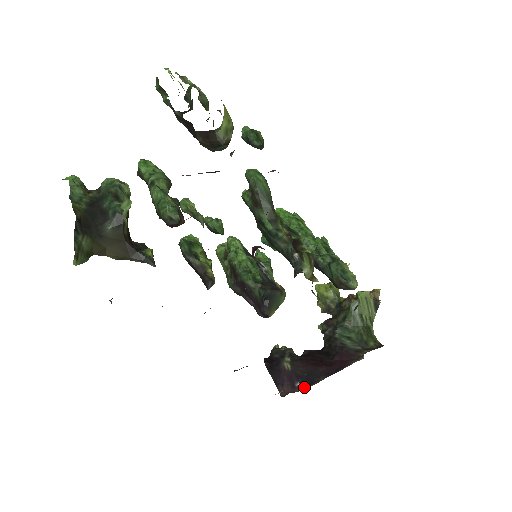
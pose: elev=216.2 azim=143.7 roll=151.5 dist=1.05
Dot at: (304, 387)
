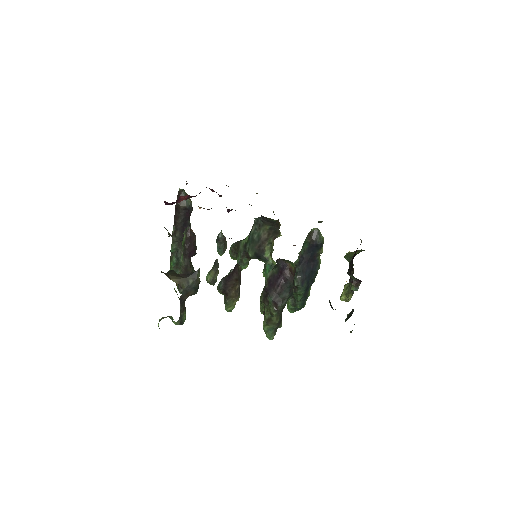
Dot at: occluded
